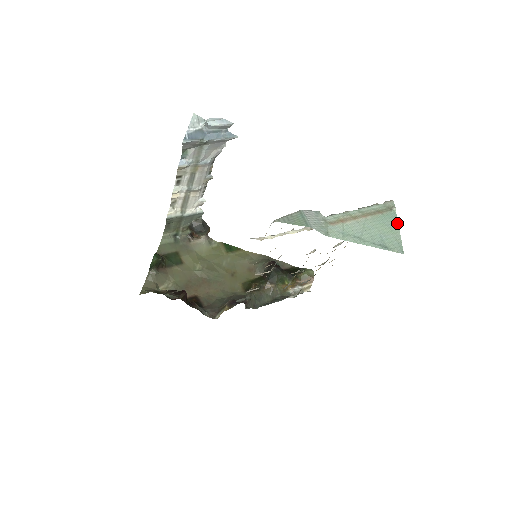
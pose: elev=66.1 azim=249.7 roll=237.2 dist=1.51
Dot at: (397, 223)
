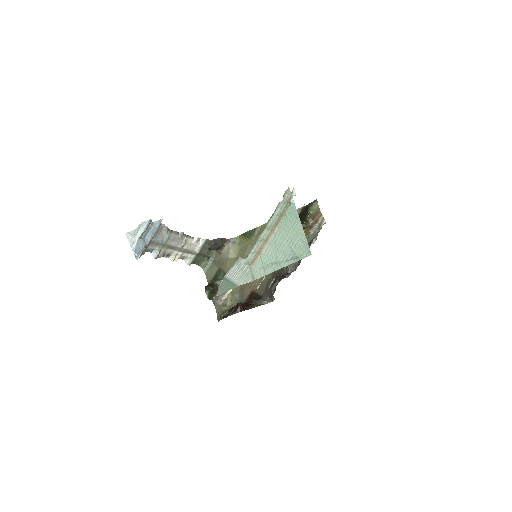
Dot at: (298, 218)
